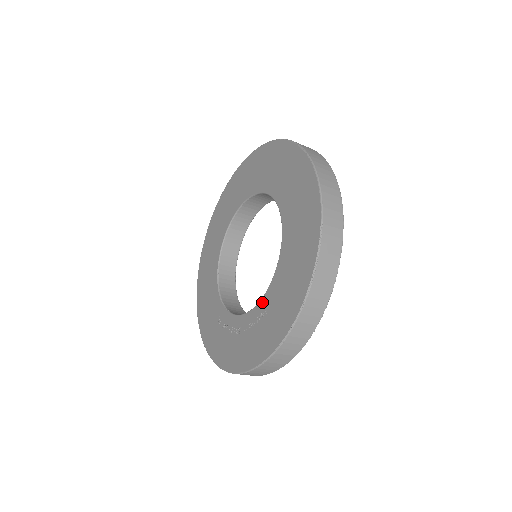
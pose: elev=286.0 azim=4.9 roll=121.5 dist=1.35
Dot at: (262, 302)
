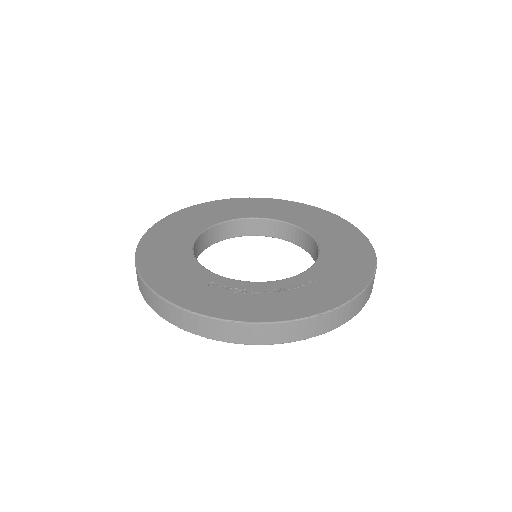
Dot at: (305, 274)
